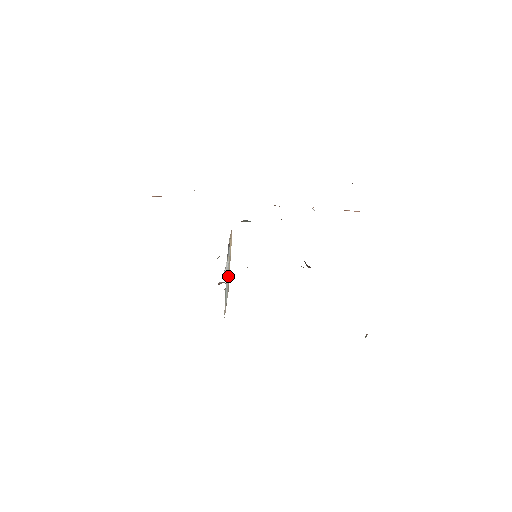
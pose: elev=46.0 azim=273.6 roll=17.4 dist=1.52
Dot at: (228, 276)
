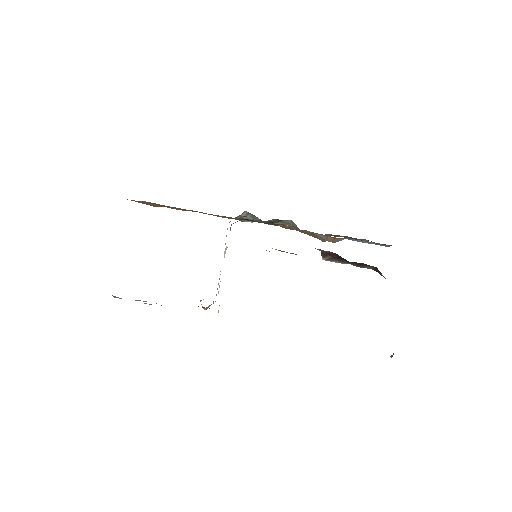
Dot at: occluded
